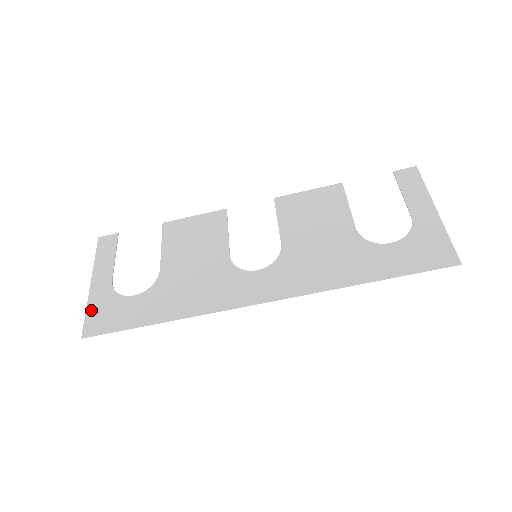
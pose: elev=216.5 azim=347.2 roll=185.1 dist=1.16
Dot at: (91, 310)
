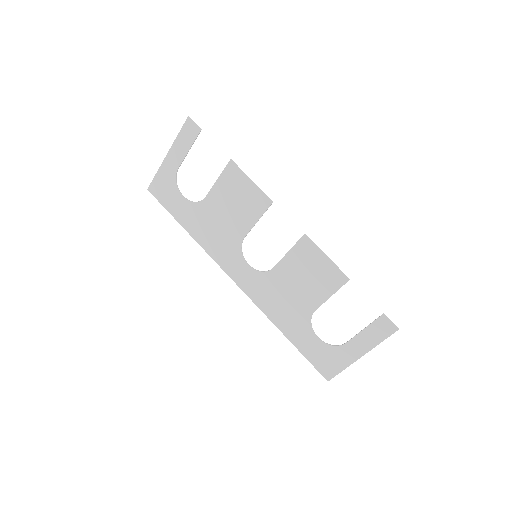
Dot at: (159, 177)
